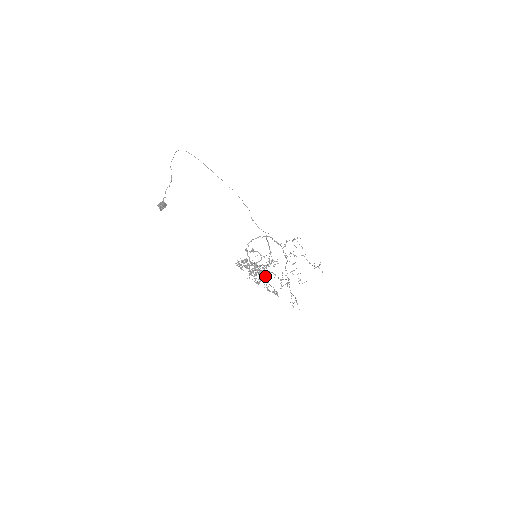
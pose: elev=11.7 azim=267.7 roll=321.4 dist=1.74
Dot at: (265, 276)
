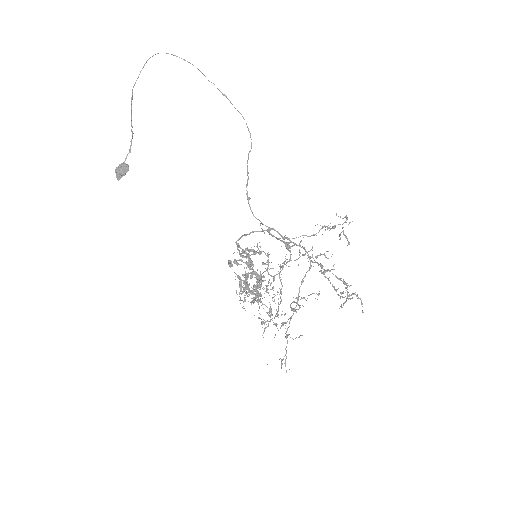
Dot at: occluded
